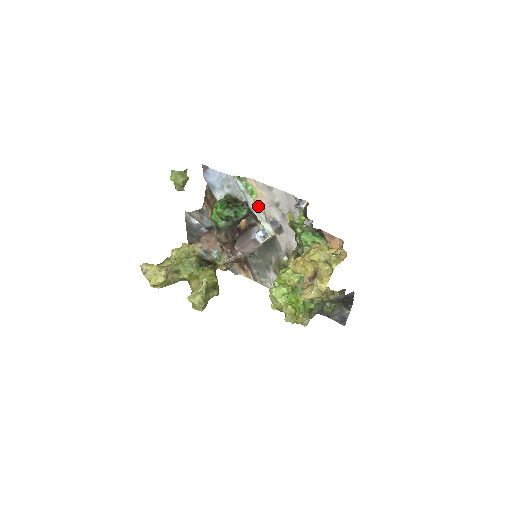
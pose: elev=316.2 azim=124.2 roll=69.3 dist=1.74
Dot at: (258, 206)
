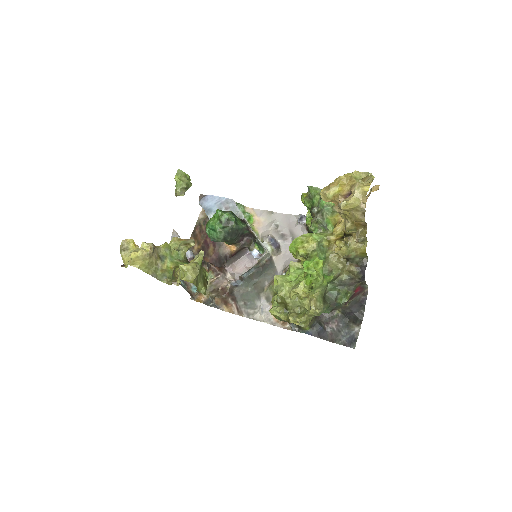
Dot at: (254, 231)
